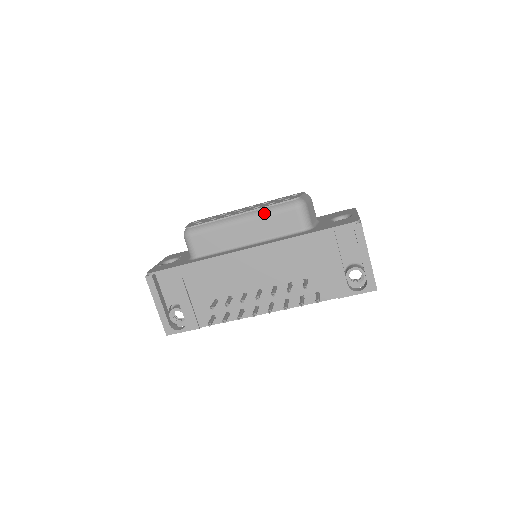
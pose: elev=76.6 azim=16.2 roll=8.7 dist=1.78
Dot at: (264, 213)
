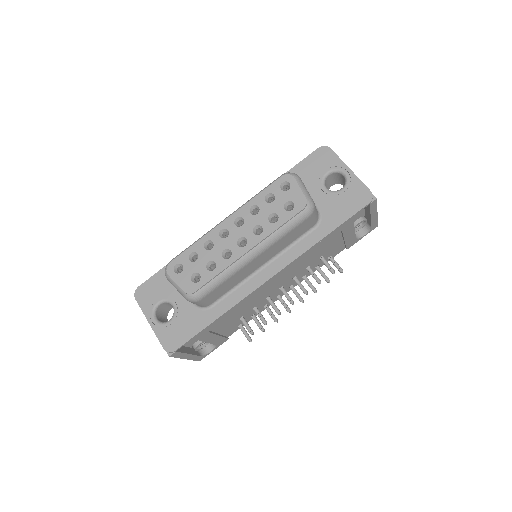
Dot at: (277, 238)
